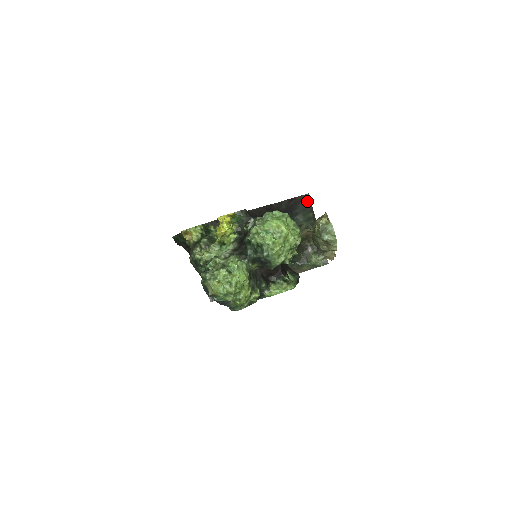
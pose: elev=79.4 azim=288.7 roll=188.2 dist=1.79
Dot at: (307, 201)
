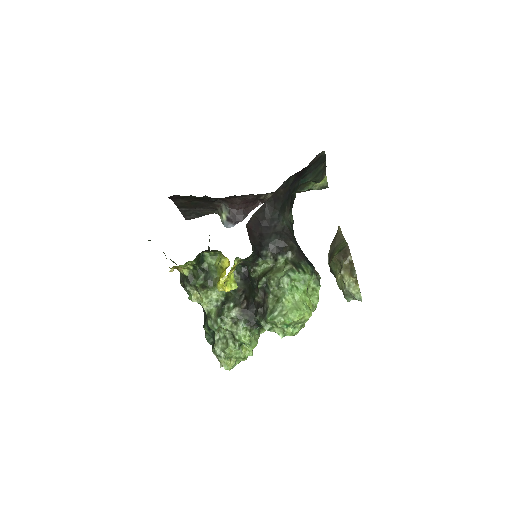
Dot at: (321, 158)
